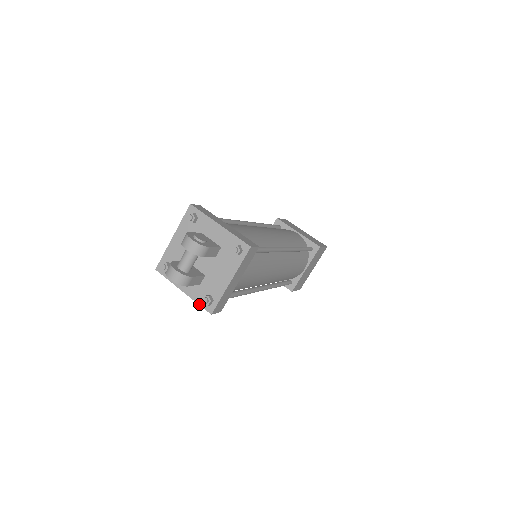
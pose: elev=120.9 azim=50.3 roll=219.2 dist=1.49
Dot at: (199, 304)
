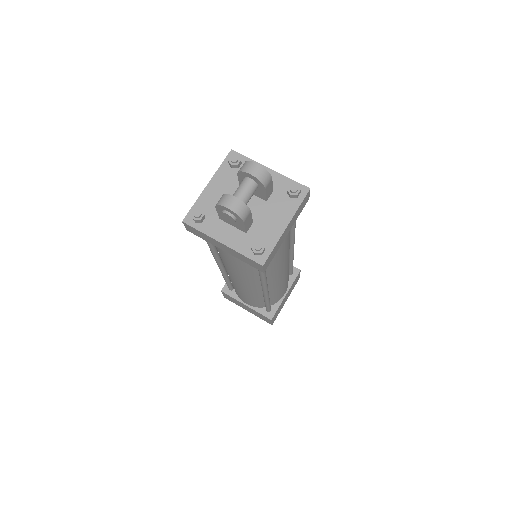
Dot at: (245, 255)
